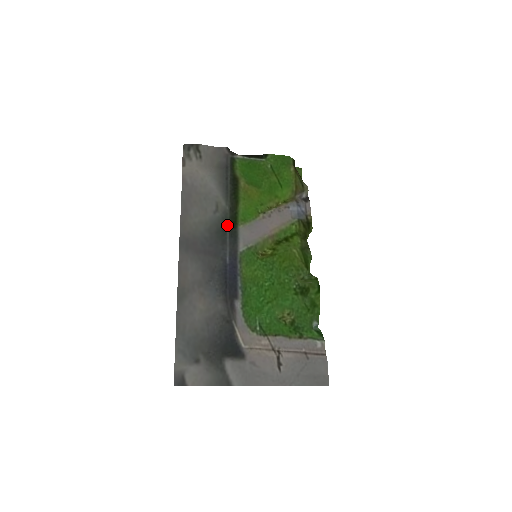
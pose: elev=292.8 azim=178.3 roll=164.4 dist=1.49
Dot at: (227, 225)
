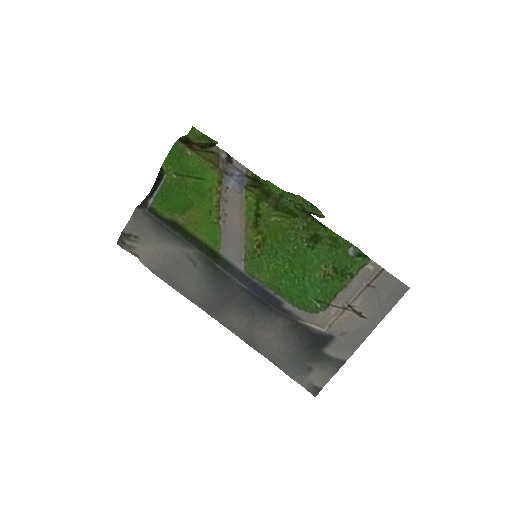
Dot at: (213, 263)
